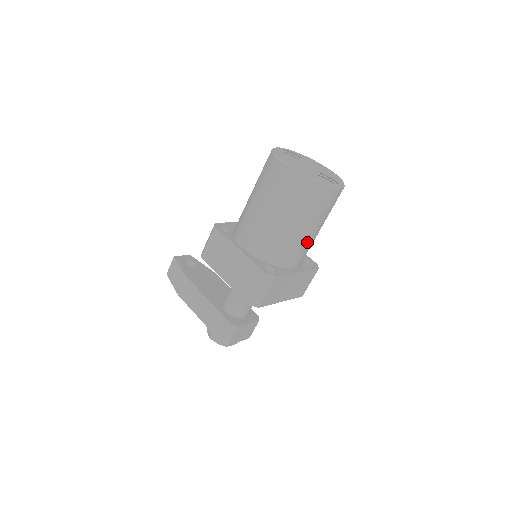
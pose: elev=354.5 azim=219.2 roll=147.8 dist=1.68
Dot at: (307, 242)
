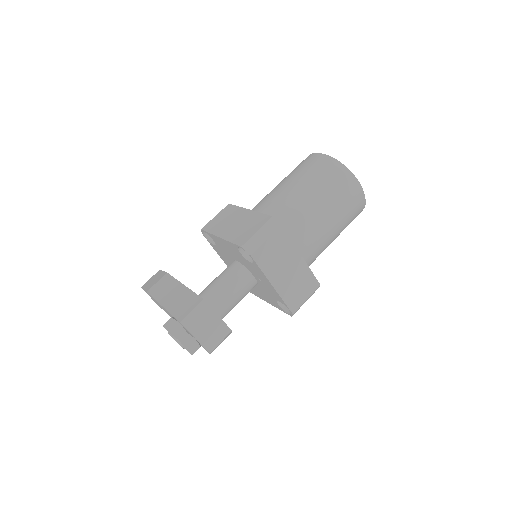
Dot at: (319, 229)
